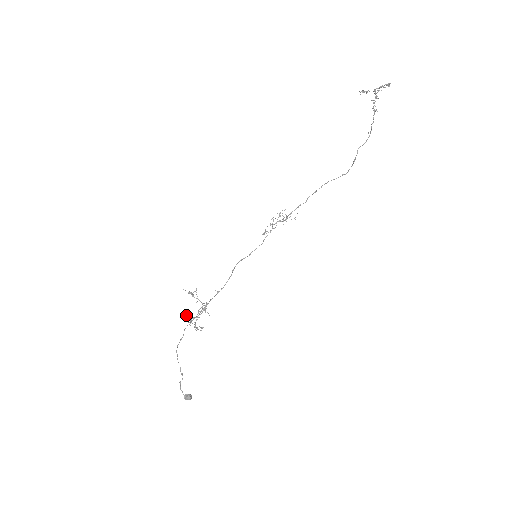
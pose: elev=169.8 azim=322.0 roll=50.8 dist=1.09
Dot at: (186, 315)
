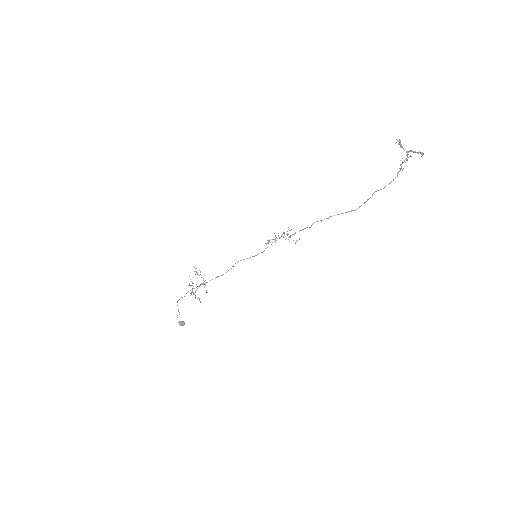
Dot at: (189, 285)
